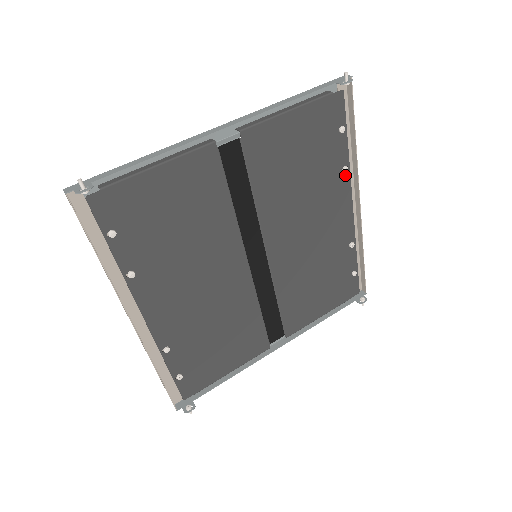
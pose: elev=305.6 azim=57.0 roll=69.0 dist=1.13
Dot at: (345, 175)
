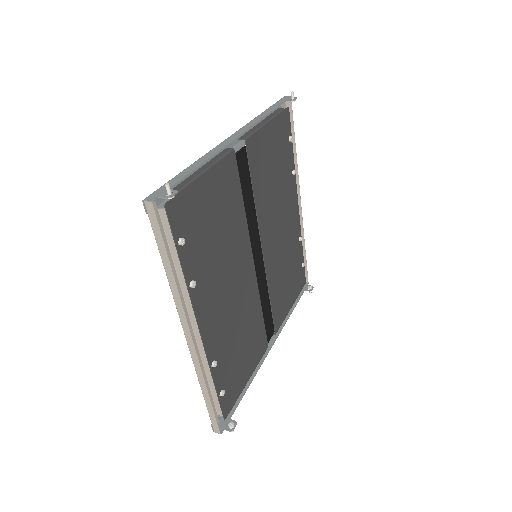
Dot at: (293, 178)
